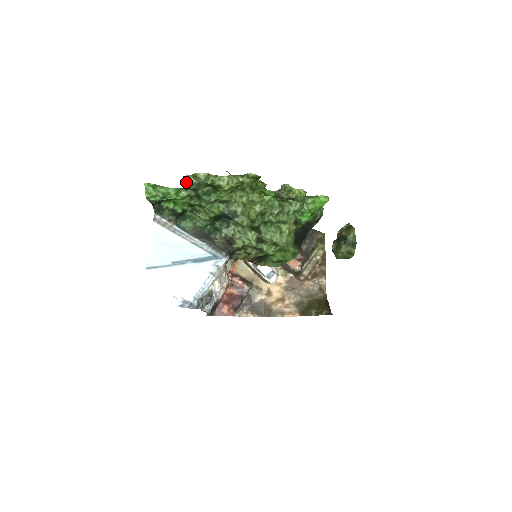
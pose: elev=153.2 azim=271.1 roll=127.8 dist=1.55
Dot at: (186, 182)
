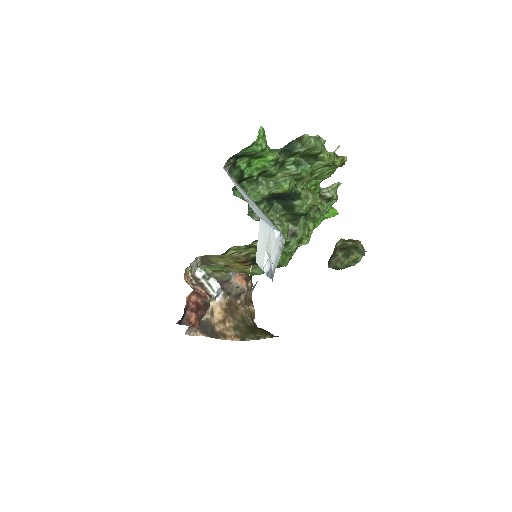
Dot at: (297, 142)
